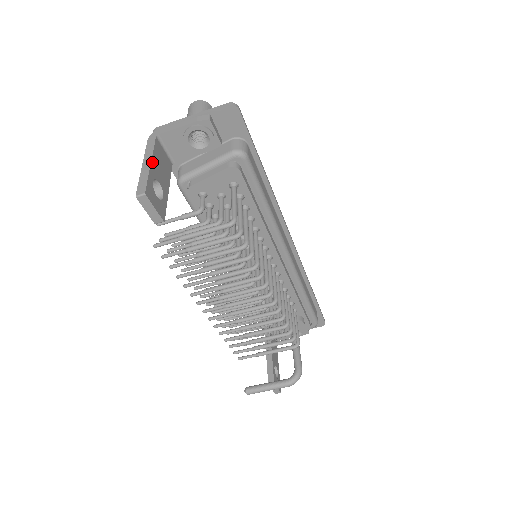
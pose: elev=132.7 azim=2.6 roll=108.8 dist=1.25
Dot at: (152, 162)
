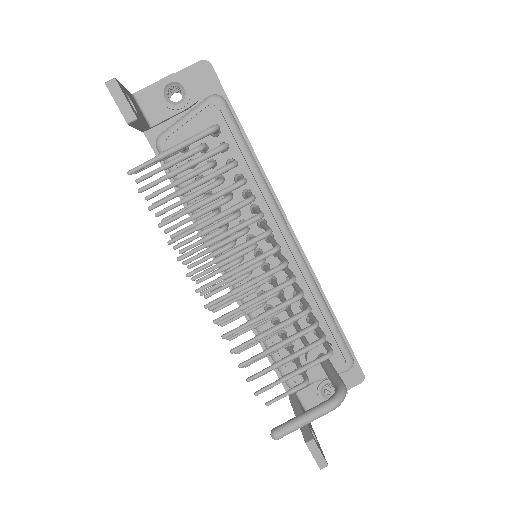
Dot at: (125, 89)
